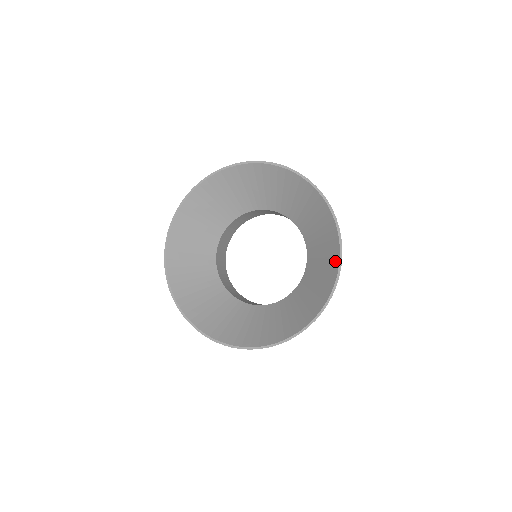
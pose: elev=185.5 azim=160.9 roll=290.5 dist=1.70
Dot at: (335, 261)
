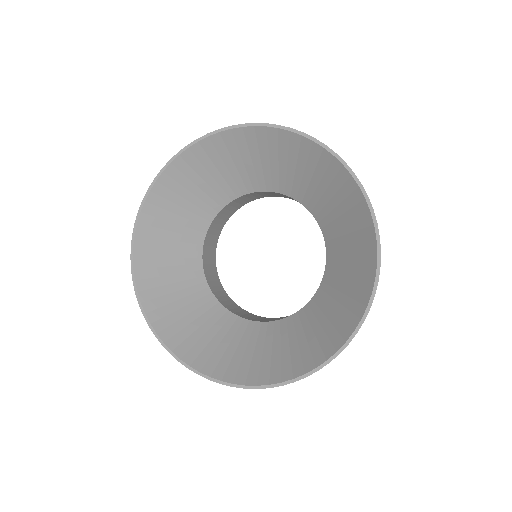
Dot at: (308, 363)
